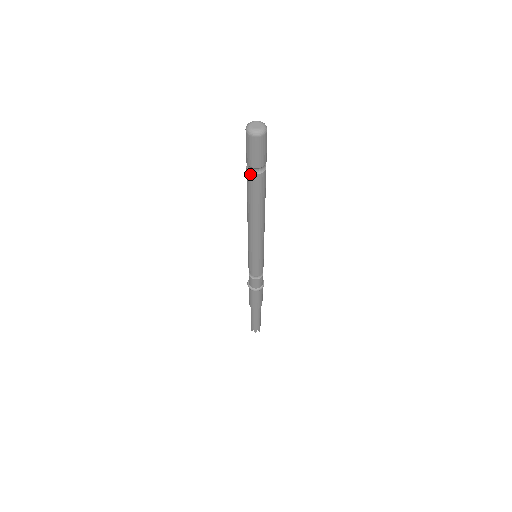
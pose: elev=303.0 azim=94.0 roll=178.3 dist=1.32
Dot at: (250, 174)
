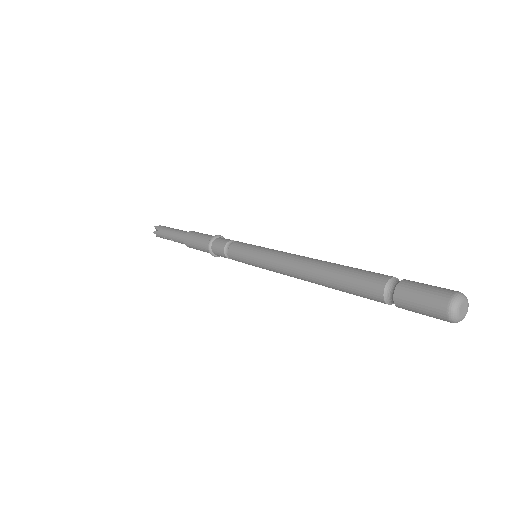
Dot at: (390, 304)
